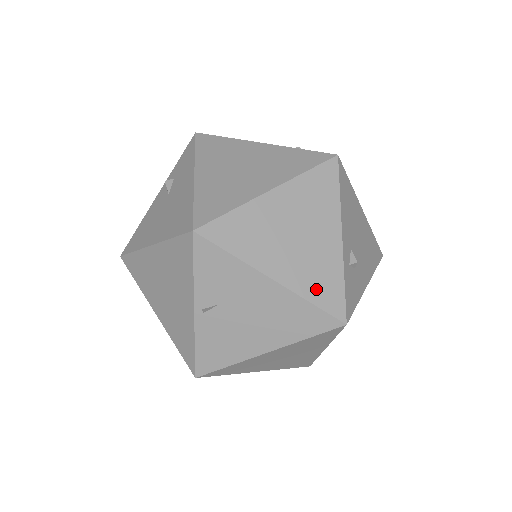
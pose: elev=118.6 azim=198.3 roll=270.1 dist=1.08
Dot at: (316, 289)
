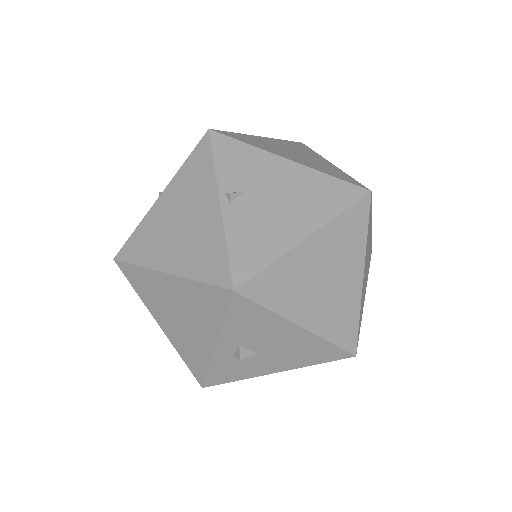
Dot at: (330, 172)
